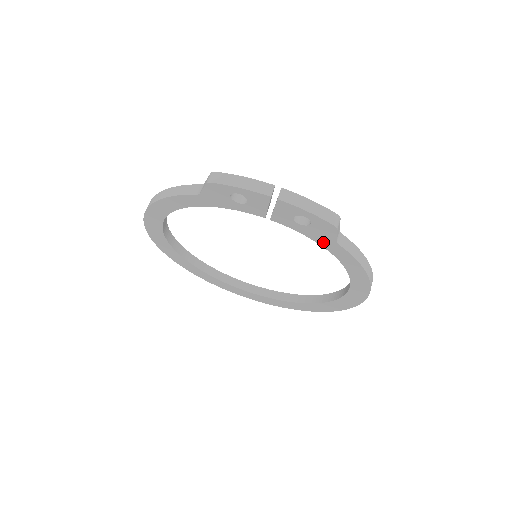
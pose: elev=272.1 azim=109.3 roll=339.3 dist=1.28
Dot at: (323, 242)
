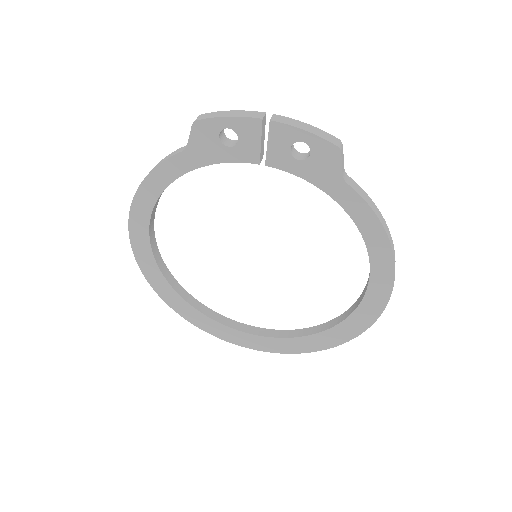
Dot at: (328, 186)
